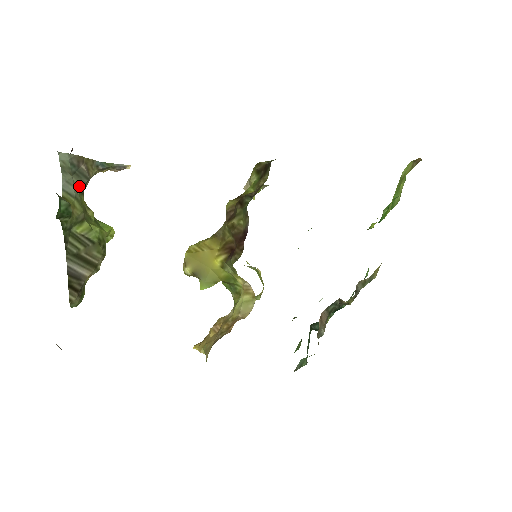
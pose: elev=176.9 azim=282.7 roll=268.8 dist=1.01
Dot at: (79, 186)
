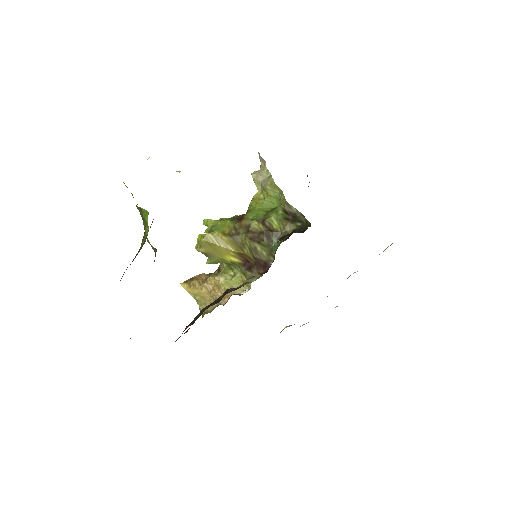
Dot at: occluded
